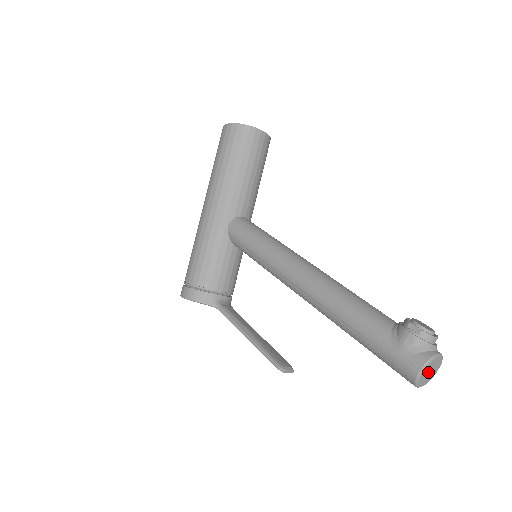
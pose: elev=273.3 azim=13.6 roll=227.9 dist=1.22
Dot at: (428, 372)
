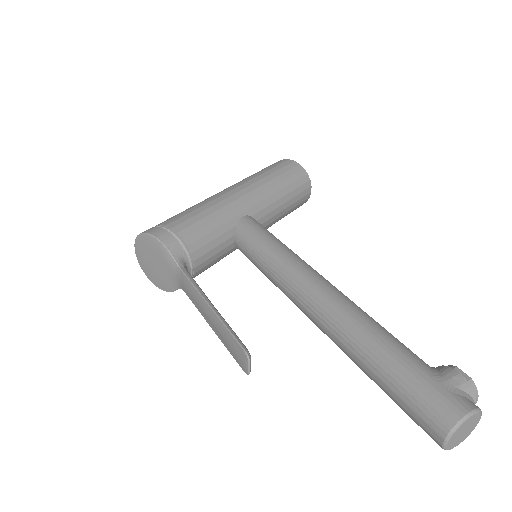
Dot at: (465, 428)
